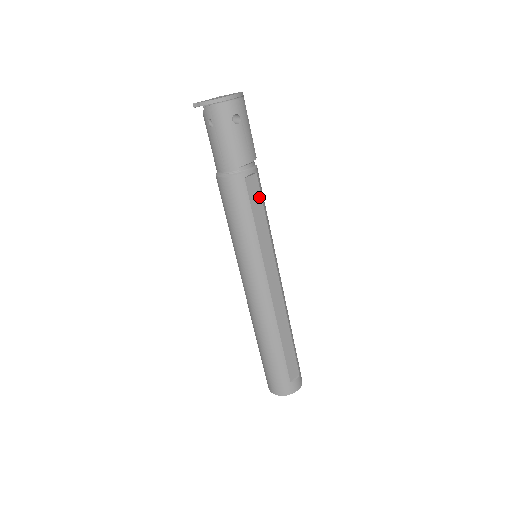
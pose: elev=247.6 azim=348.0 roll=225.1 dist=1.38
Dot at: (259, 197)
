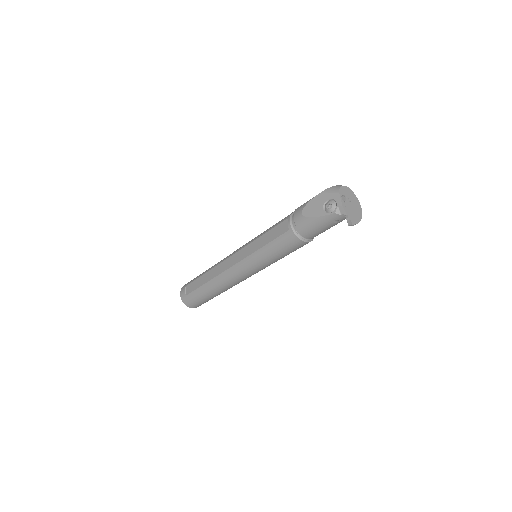
Dot at: occluded
